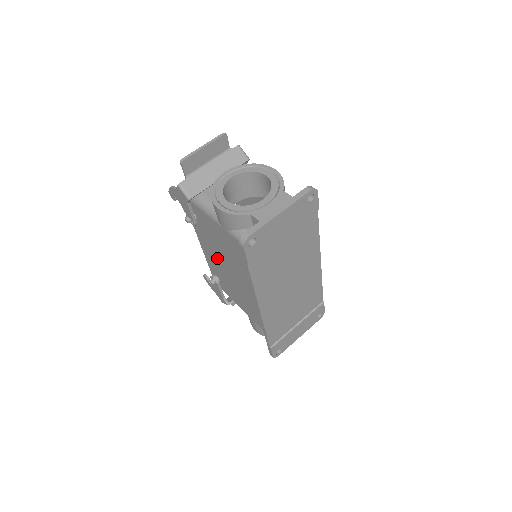
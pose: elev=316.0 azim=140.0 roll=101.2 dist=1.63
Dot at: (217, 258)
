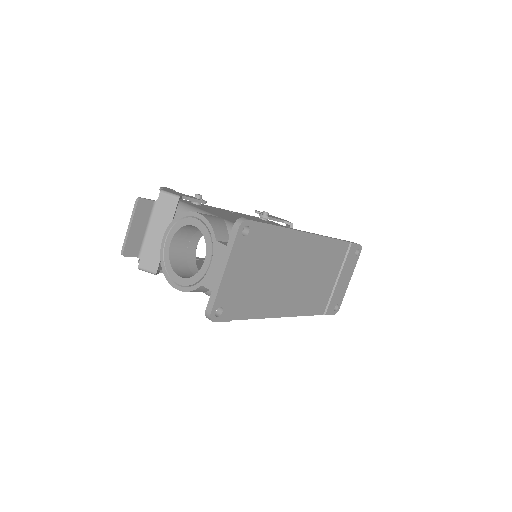
Dot at: occluded
